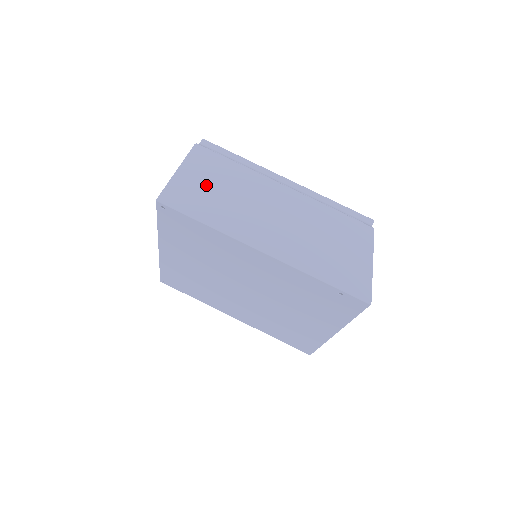
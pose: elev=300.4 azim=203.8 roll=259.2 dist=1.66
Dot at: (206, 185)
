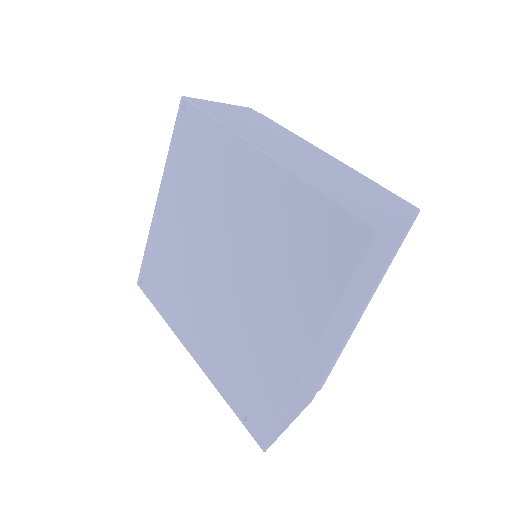
Dot at: (238, 115)
